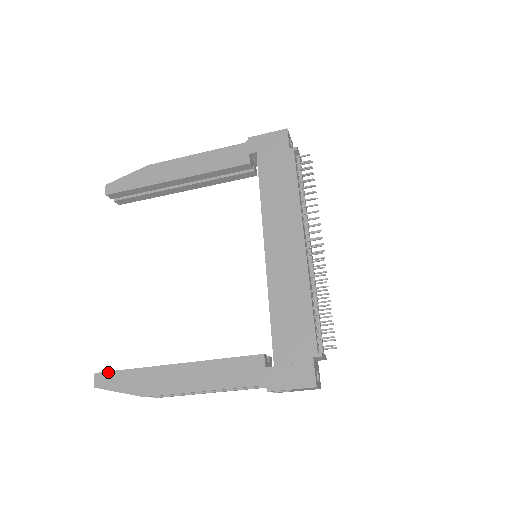
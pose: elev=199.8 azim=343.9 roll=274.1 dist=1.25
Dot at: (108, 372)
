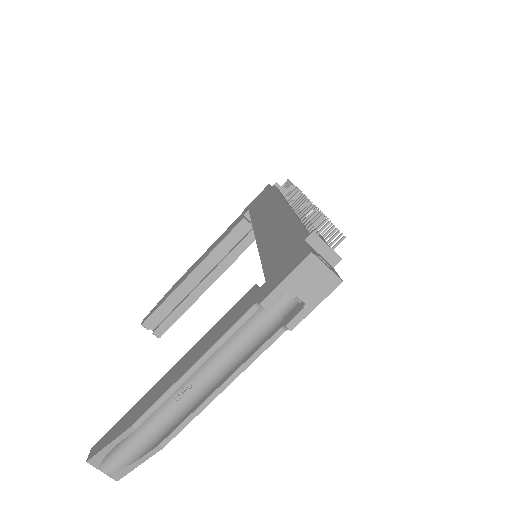
Dot at: (104, 435)
